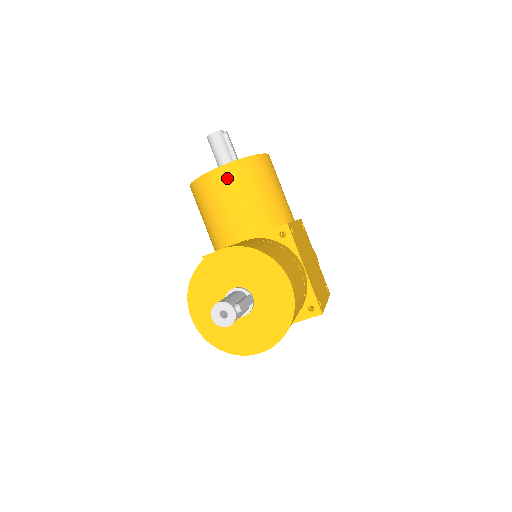
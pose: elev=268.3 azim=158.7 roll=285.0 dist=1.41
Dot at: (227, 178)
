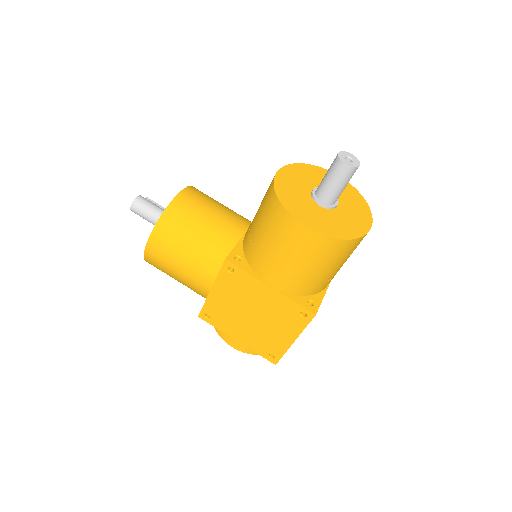
Dot at: (195, 196)
